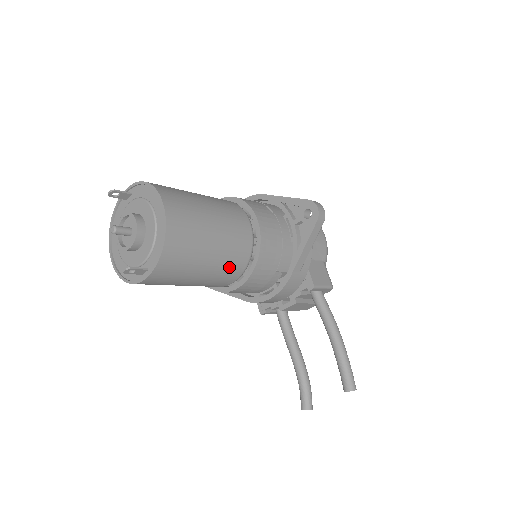
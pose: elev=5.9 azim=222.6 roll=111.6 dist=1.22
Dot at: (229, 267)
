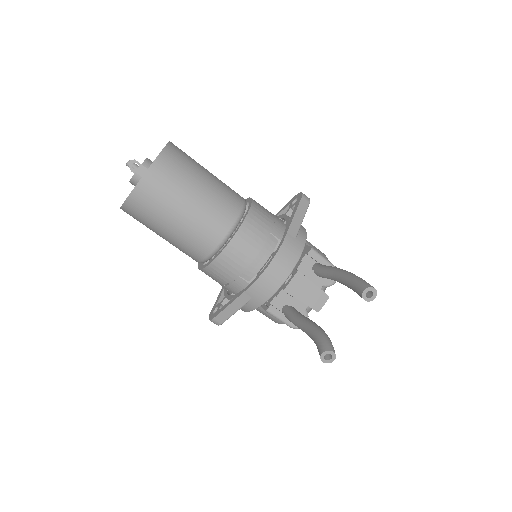
Dot at: (222, 204)
